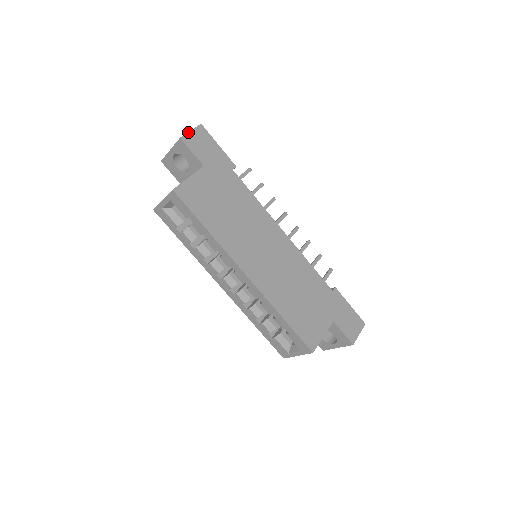
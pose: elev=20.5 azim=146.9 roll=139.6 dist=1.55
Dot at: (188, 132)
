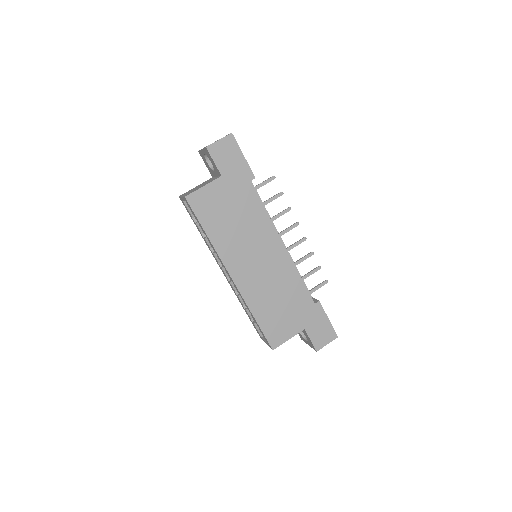
Dot at: (216, 141)
